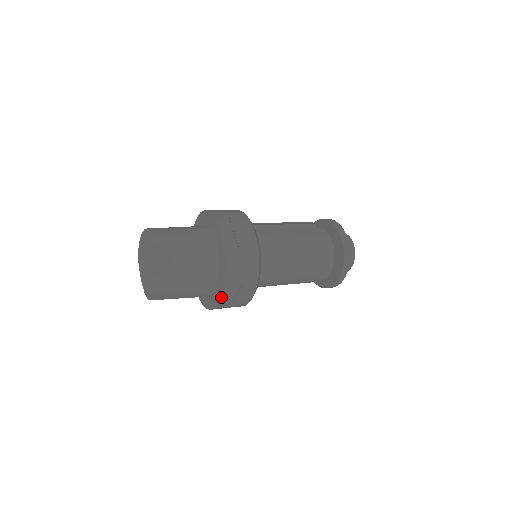
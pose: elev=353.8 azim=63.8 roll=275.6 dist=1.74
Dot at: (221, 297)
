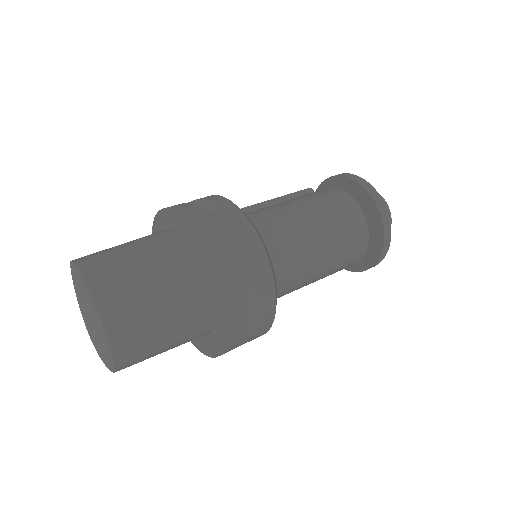
Dot at: (224, 302)
